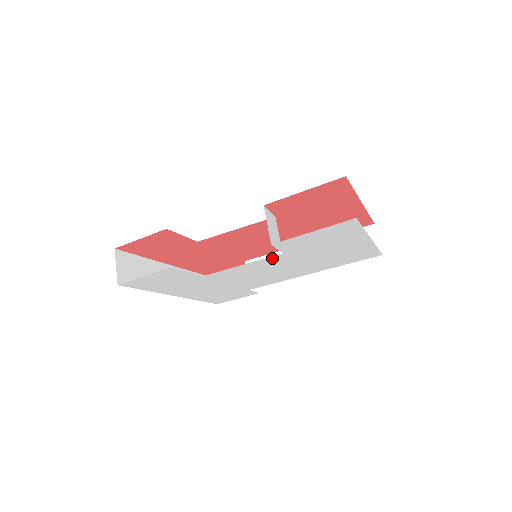
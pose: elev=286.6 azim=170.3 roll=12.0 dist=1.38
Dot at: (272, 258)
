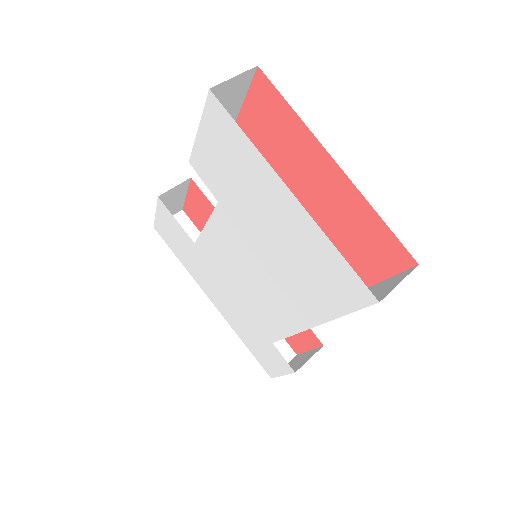
Dot at: (220, 217)
